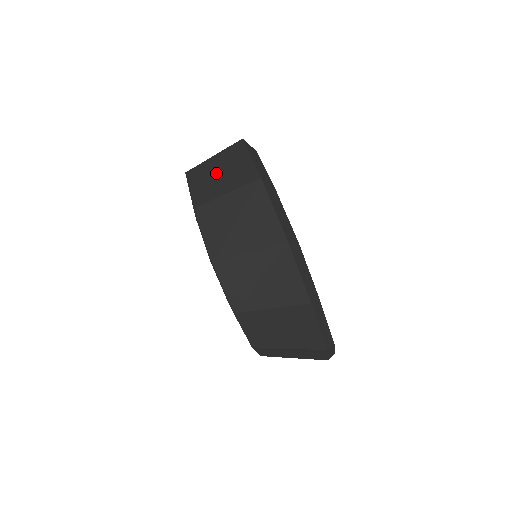
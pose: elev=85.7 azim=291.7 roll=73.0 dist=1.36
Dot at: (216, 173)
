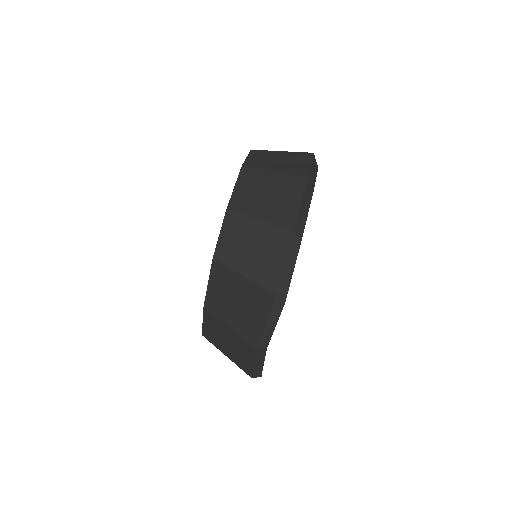
Dot at: occluded
